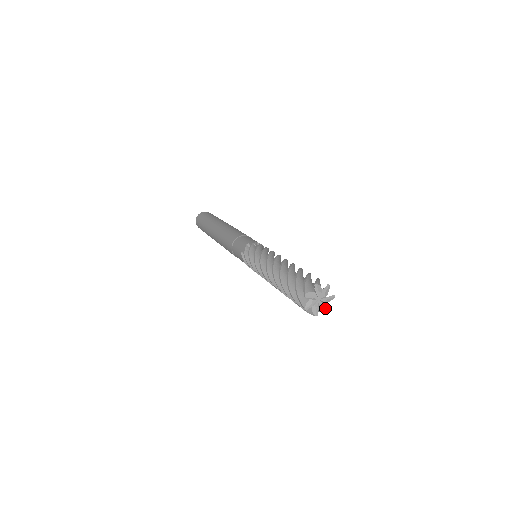
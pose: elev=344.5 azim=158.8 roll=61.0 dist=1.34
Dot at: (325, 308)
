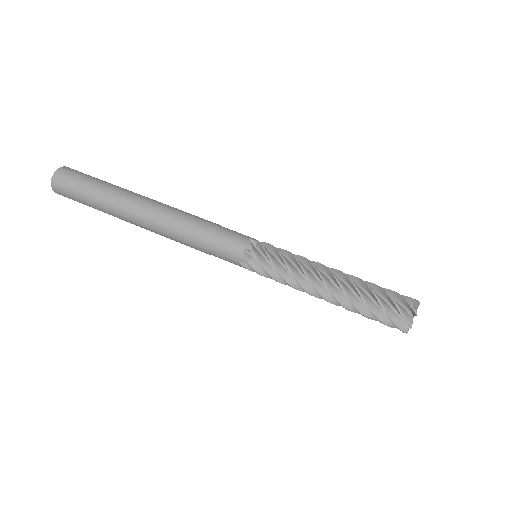
Dot at: occluded
